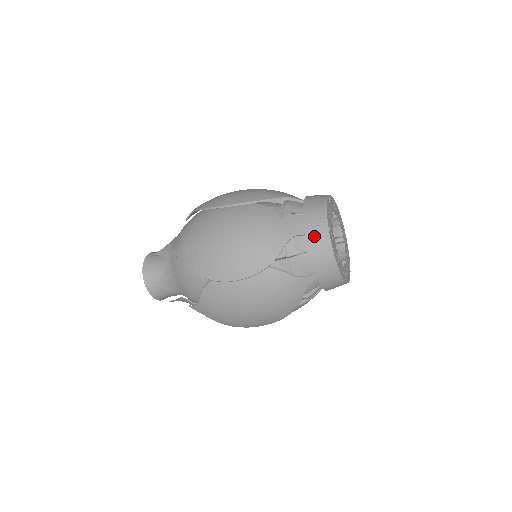
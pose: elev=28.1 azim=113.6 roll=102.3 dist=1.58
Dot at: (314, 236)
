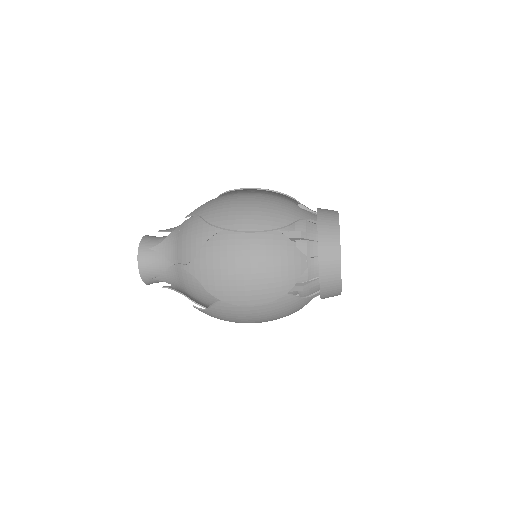
Dot at: (327, 269)
